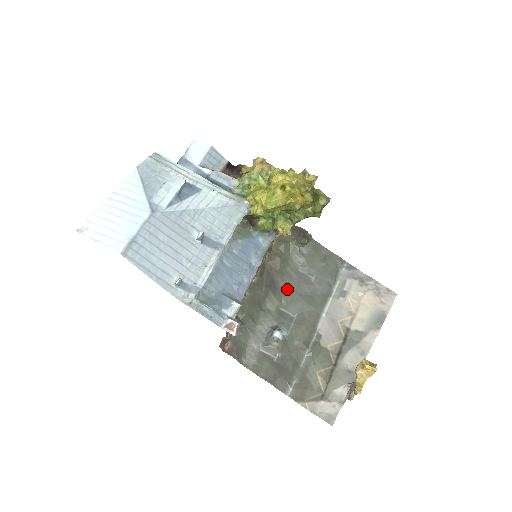
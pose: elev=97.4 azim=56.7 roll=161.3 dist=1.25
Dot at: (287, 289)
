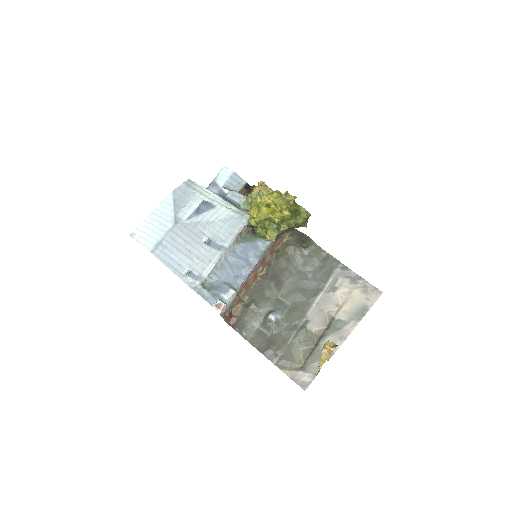
Dot at: (287, 283)
